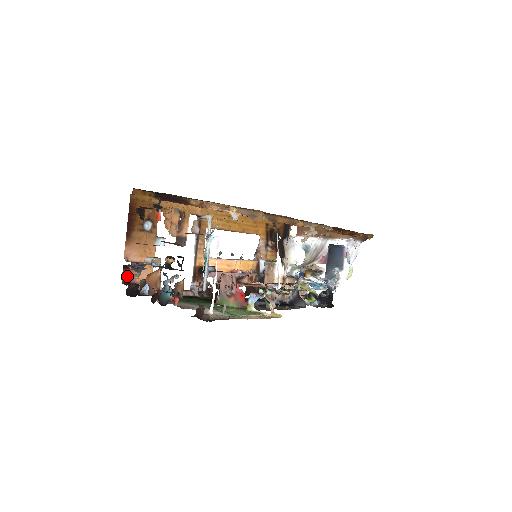
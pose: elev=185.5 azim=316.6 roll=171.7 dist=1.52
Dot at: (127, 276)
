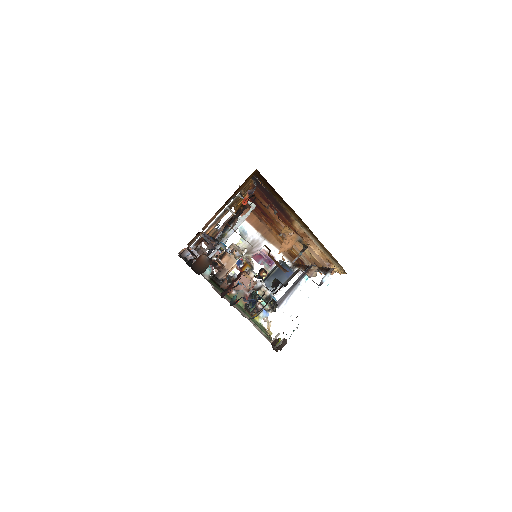
Dot at: (191, 241)
